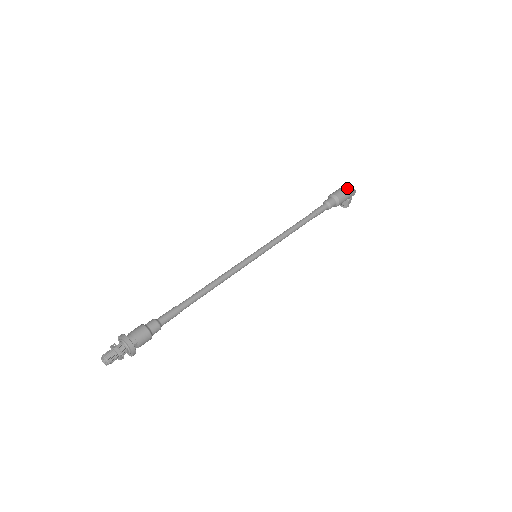
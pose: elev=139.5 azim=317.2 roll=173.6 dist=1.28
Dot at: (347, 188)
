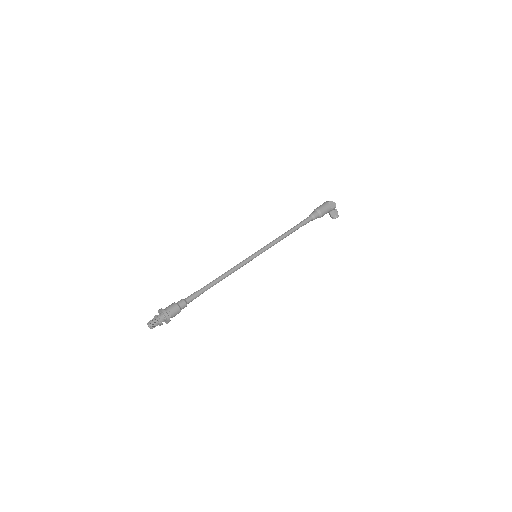
Dot at: (325, 202)
